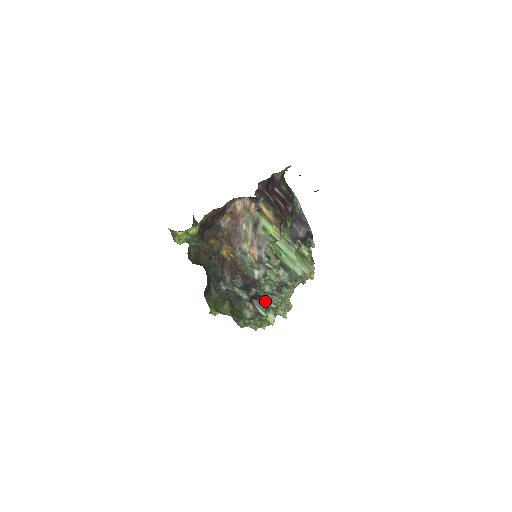
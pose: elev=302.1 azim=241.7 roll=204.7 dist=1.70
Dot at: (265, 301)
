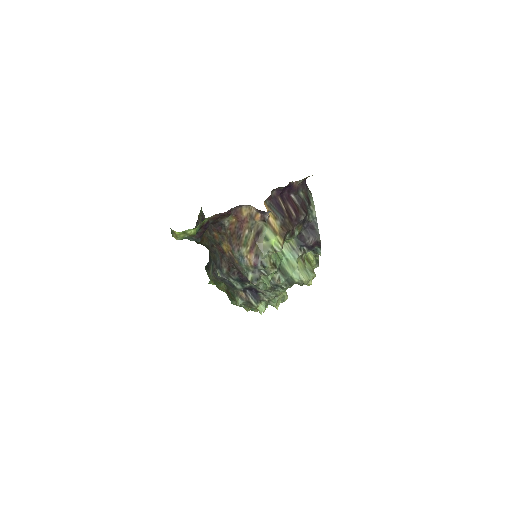
Dot at: (258, 293)
